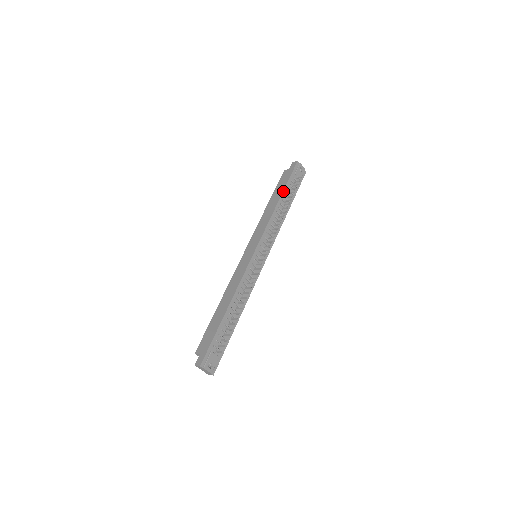
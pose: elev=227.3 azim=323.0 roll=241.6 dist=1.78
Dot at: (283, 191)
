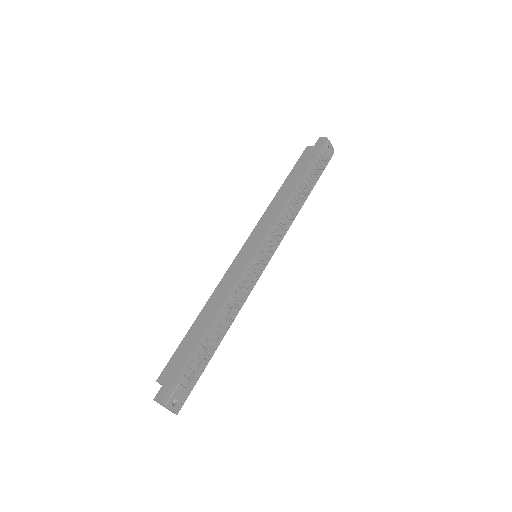
Dot at: (303, 174)
